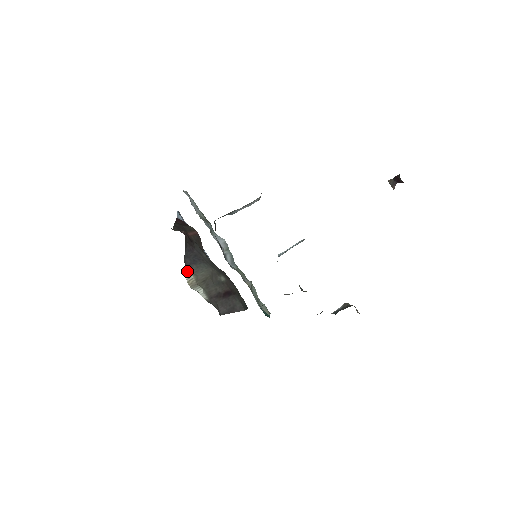
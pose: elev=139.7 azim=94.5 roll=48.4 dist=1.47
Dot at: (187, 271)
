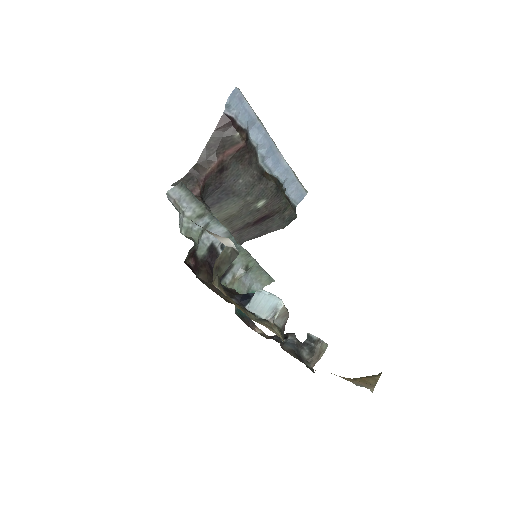
Dot at: occluded
